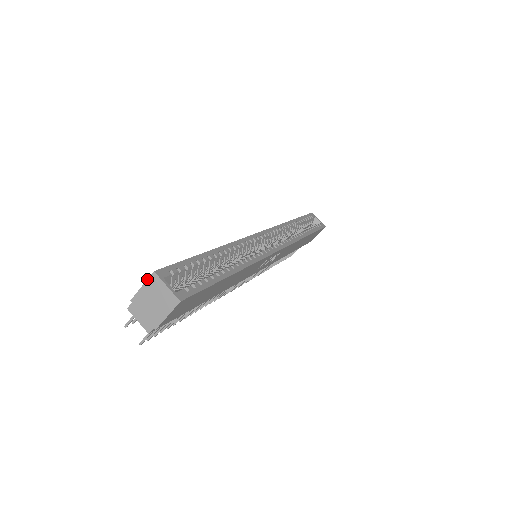
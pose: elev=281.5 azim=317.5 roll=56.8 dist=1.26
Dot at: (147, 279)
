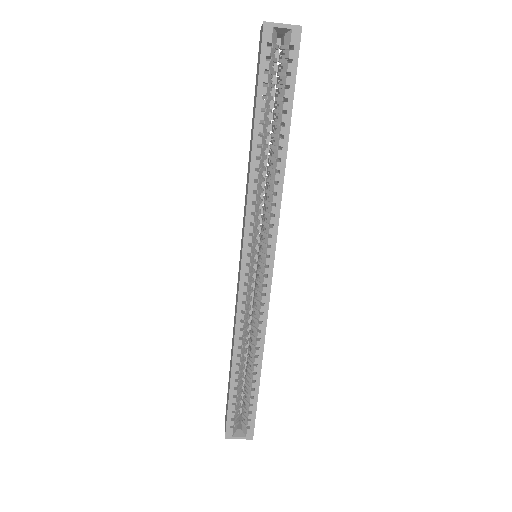
Dot at: occluded
